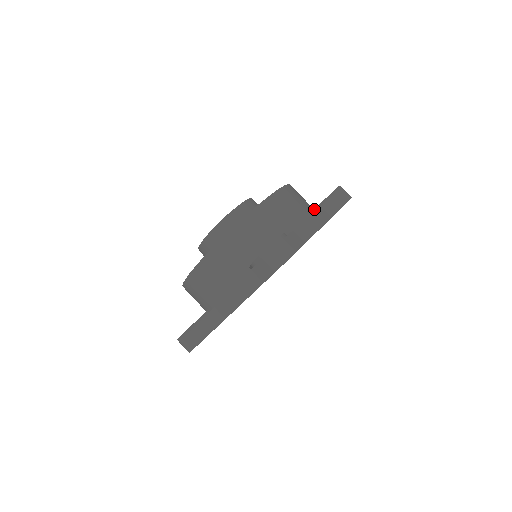
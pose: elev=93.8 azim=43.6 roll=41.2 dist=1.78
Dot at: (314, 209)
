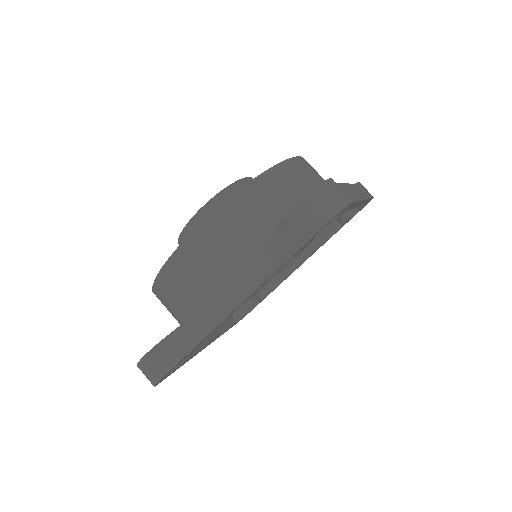
Dot at: occluded
